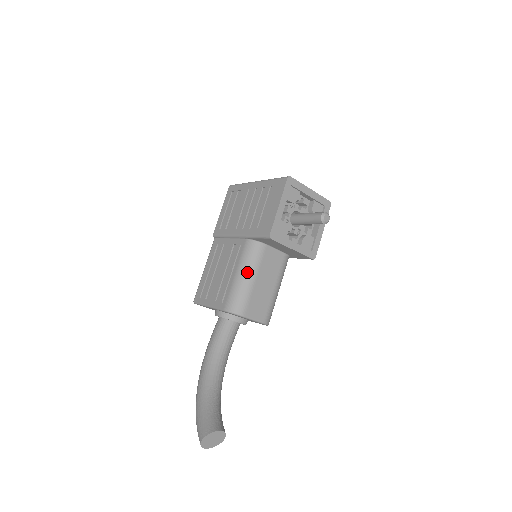
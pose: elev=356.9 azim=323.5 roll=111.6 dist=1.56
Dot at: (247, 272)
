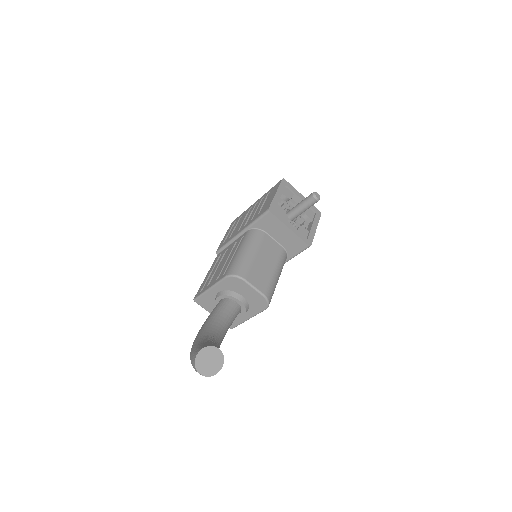
Dot at: (248, 248)
